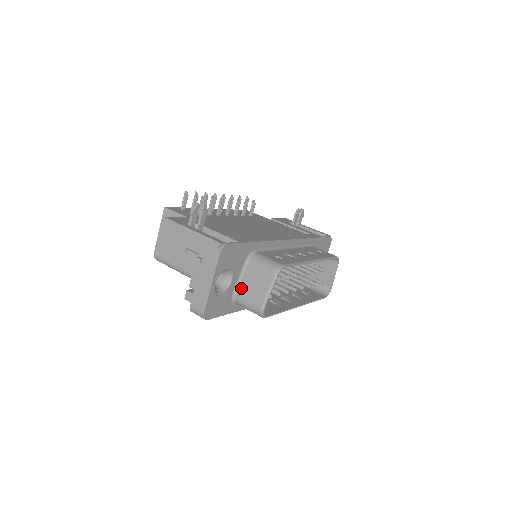
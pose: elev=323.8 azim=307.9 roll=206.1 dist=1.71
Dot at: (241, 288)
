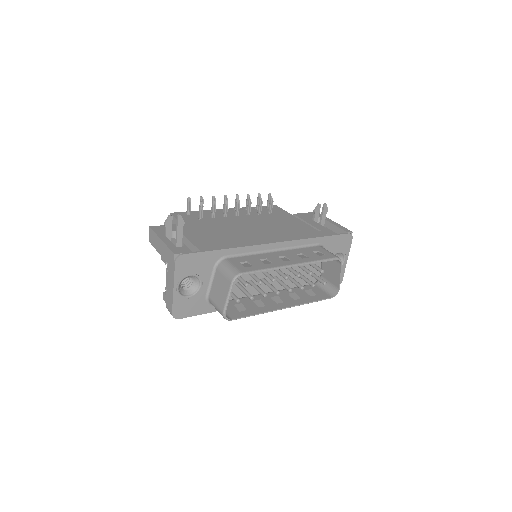
Dot at: (212, 291)
